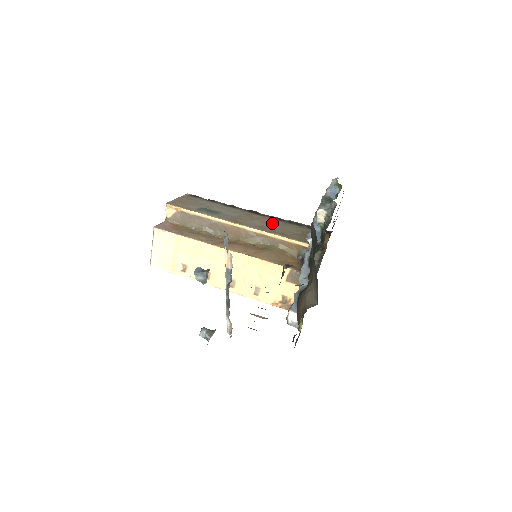
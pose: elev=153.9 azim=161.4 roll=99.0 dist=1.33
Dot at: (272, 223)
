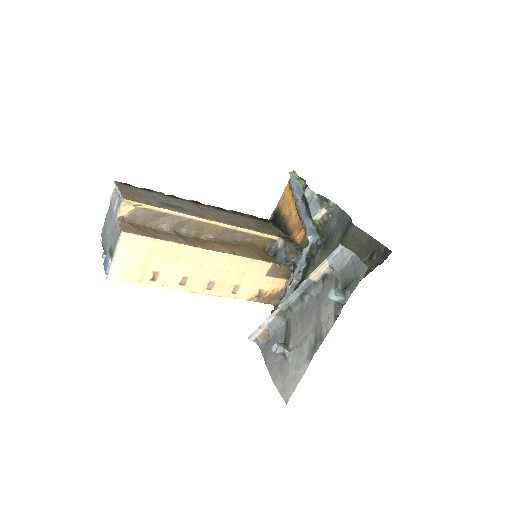
Dot at: (227, 215)
